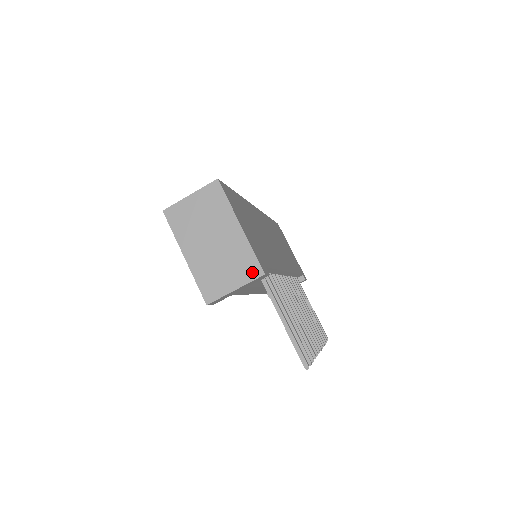
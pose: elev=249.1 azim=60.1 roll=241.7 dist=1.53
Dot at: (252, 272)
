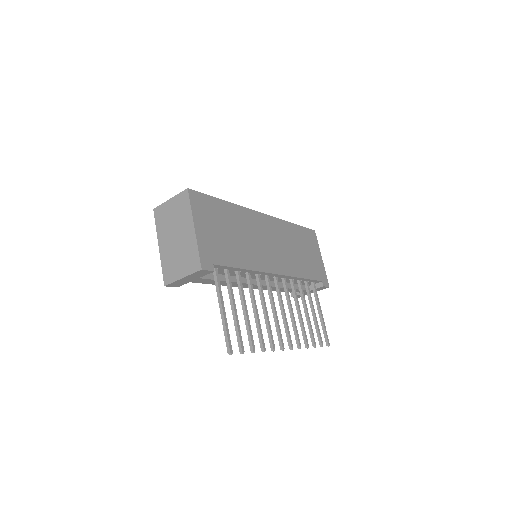
Dot at: (194, 266)
